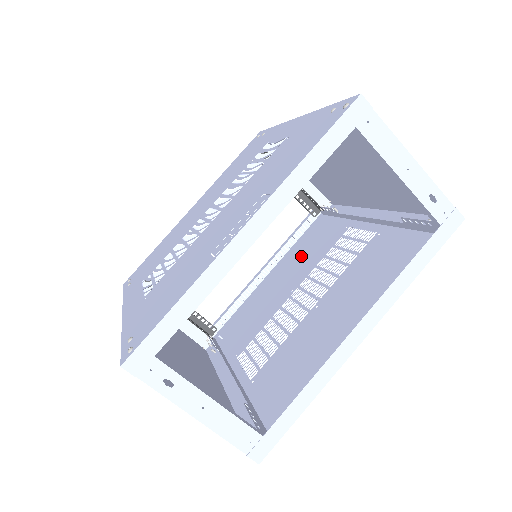
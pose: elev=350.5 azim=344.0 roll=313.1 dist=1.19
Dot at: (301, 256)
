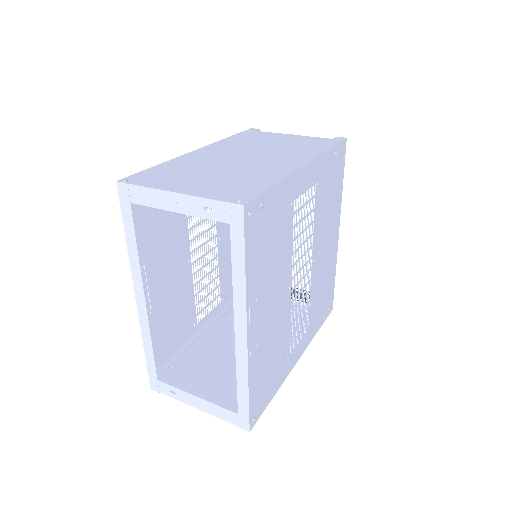
Dot at: (328, 215)
